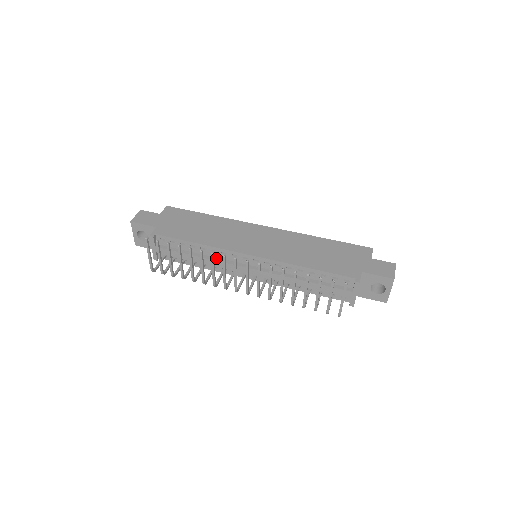
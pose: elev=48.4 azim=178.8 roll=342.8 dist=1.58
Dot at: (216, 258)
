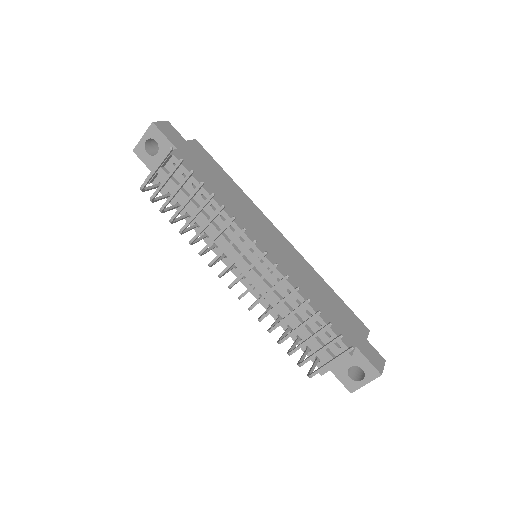
Dot at: (219, 227)
